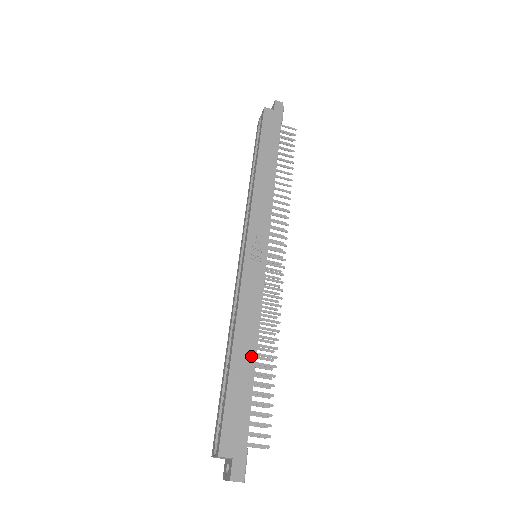
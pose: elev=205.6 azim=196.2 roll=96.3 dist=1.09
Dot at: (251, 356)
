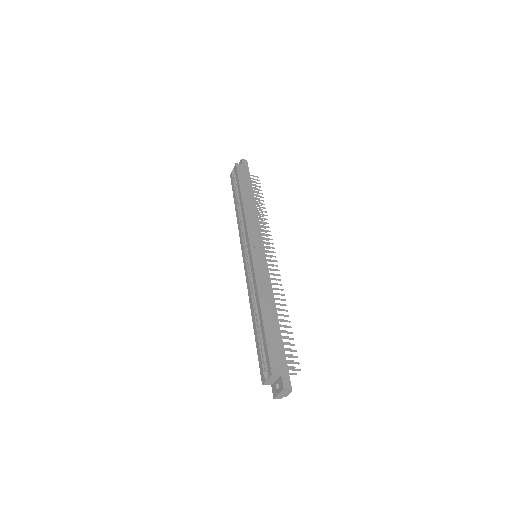
Dot at: (274, 314)
